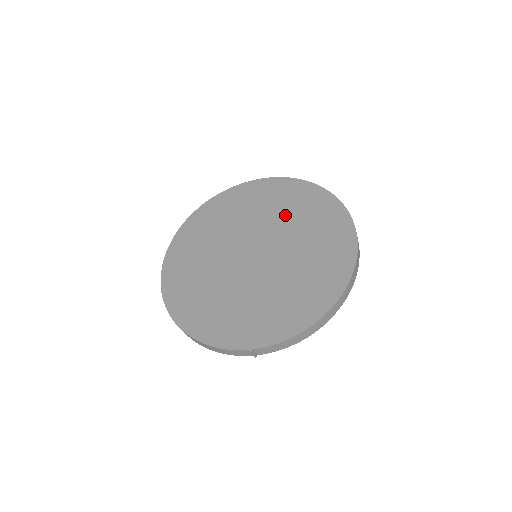
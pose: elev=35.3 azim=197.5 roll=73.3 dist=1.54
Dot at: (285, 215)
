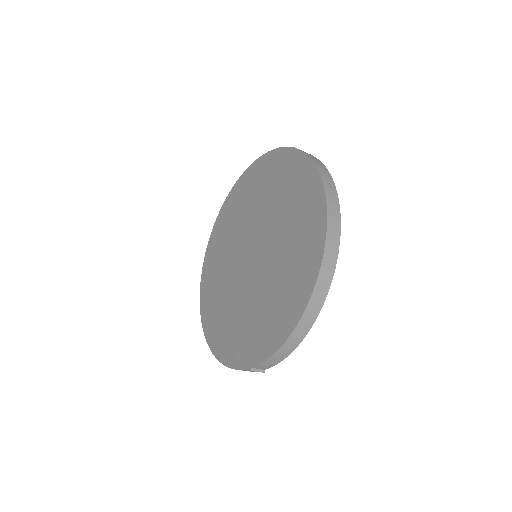
Dot at: (271, 199)
